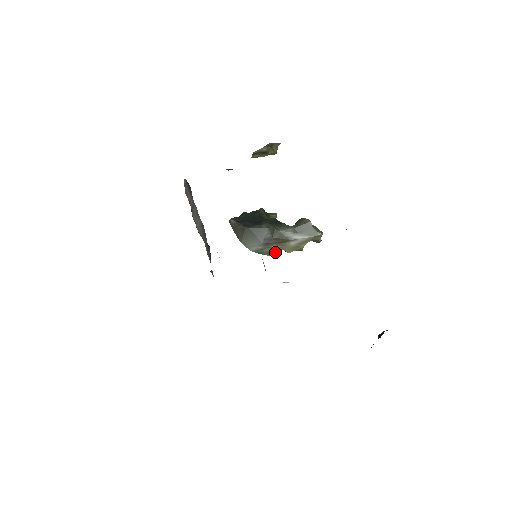
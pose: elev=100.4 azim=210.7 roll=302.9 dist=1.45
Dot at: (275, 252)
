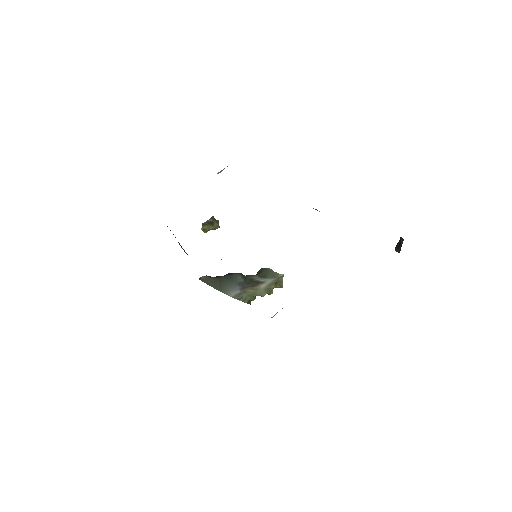
Dot at: (250, 299)
